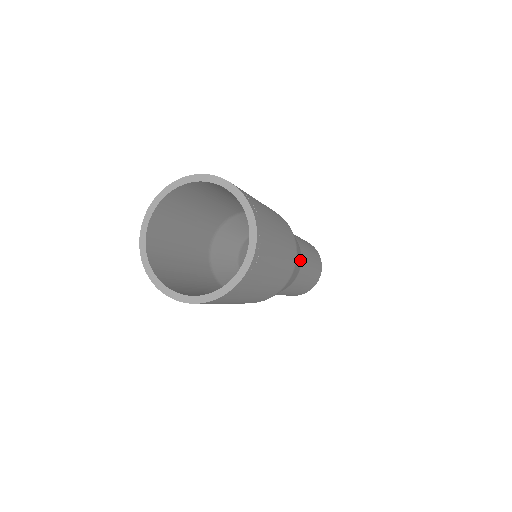
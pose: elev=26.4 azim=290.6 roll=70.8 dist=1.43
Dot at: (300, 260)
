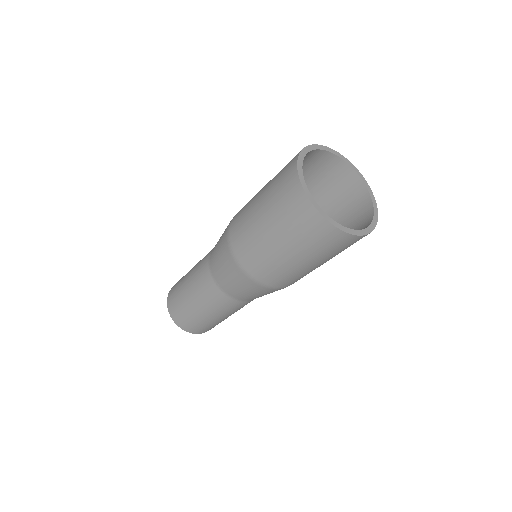
Dot at: occluded
